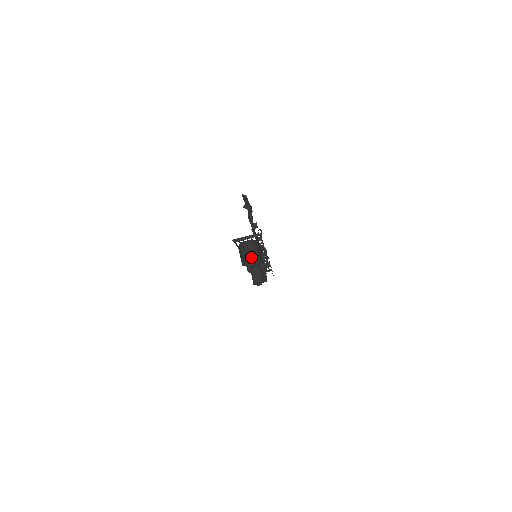
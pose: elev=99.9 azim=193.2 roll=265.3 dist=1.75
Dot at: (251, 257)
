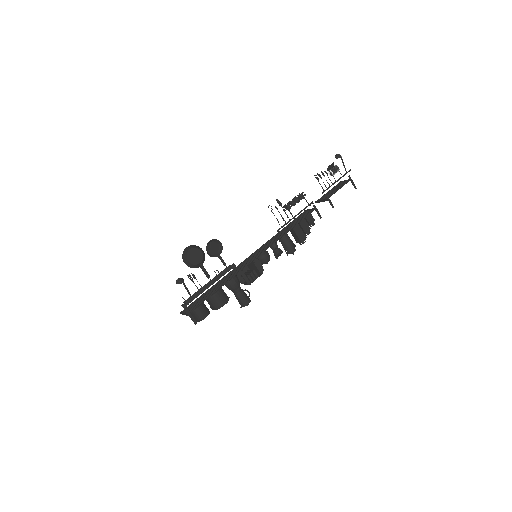
Dot at: occluded
